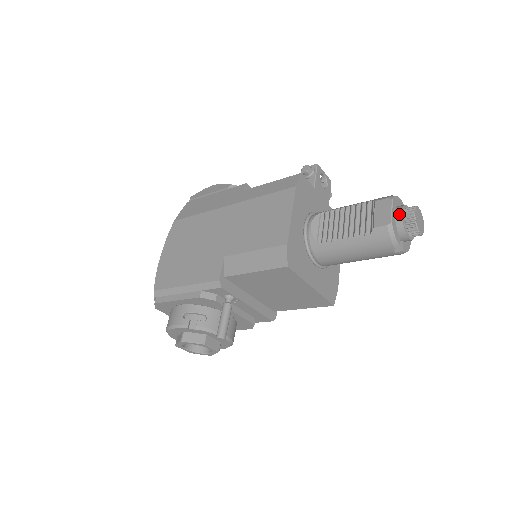
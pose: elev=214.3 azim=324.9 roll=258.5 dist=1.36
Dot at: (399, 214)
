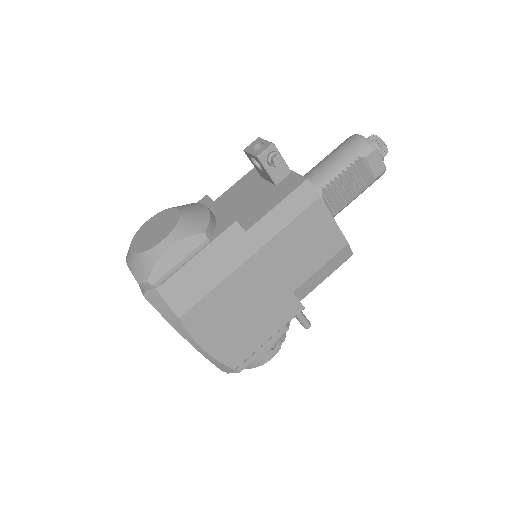
Dot at: (381, 155)
